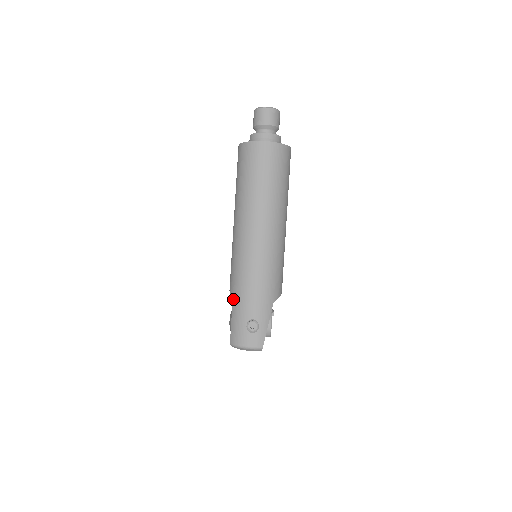
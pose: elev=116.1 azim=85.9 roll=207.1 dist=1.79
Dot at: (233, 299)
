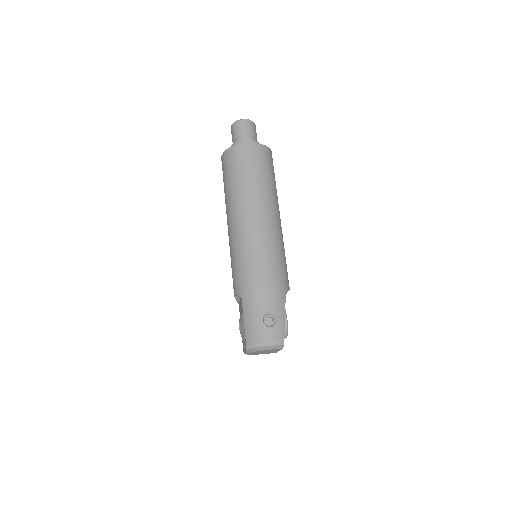
Dot at: (242, 298)
